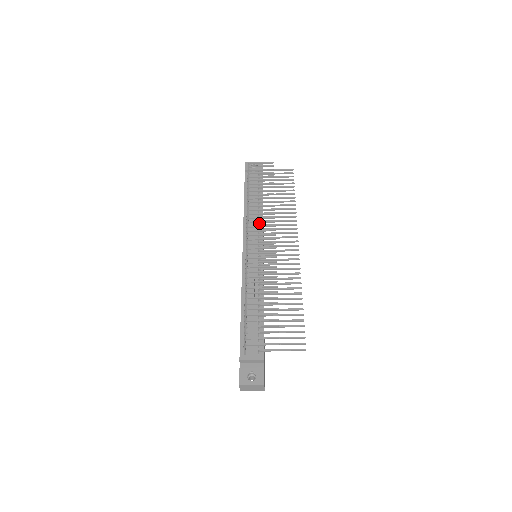
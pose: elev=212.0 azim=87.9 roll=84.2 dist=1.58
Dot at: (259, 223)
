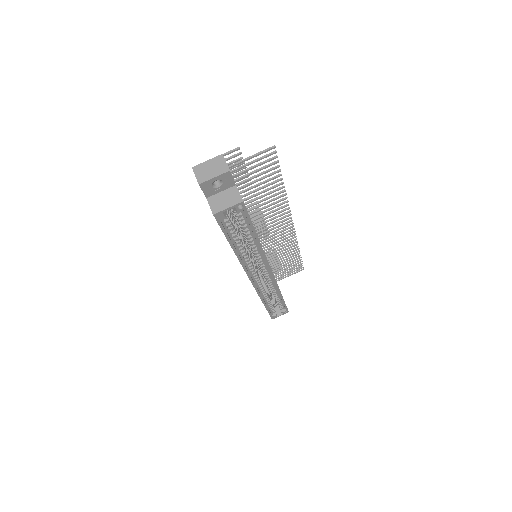
Dot at: occluded
